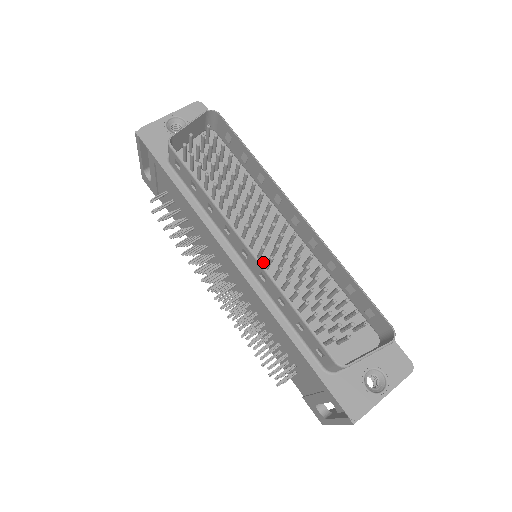
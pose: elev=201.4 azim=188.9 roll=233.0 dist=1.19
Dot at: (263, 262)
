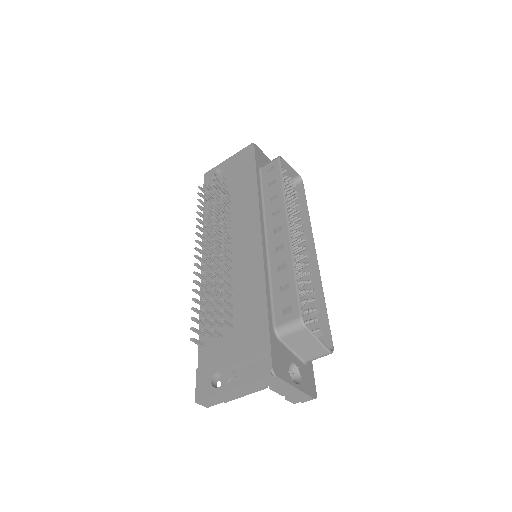
Dot at: occluded
